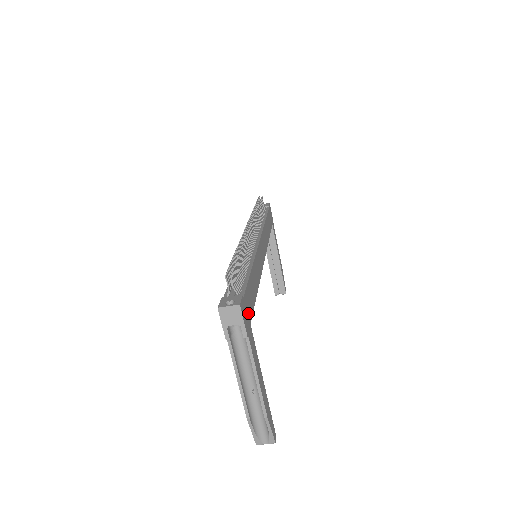
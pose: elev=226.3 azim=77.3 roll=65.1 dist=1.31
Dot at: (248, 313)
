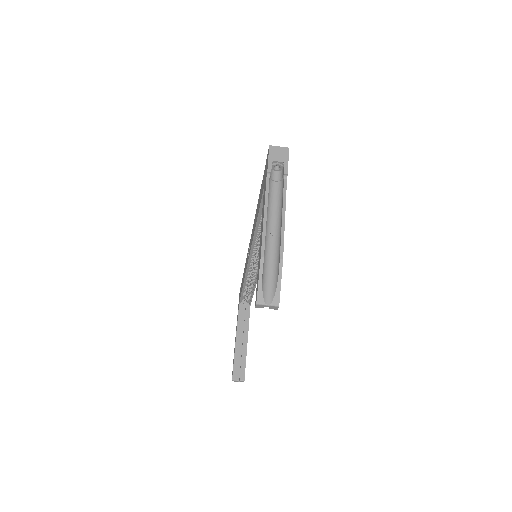
Dot at: occluded
